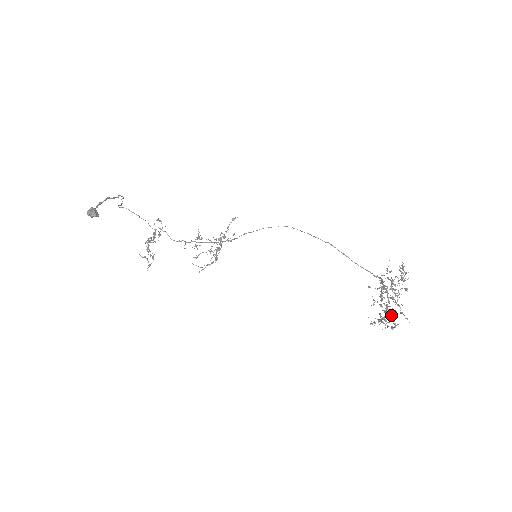
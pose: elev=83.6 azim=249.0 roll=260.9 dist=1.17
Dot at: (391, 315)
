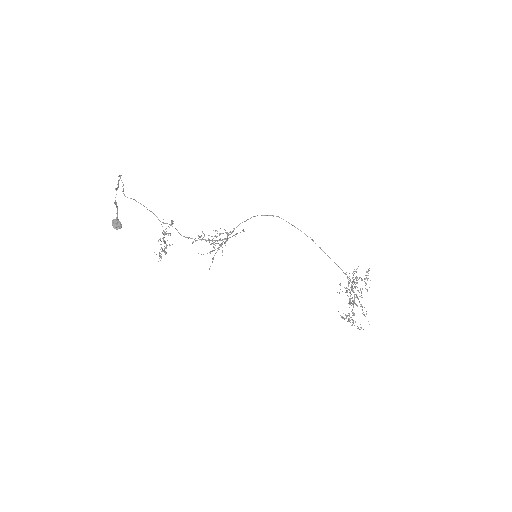
Dot at: occluded
